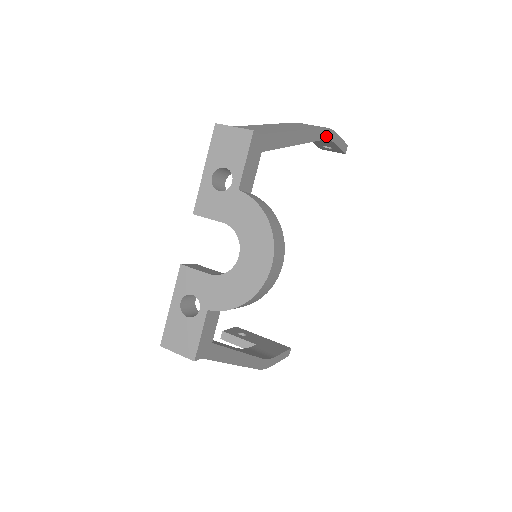
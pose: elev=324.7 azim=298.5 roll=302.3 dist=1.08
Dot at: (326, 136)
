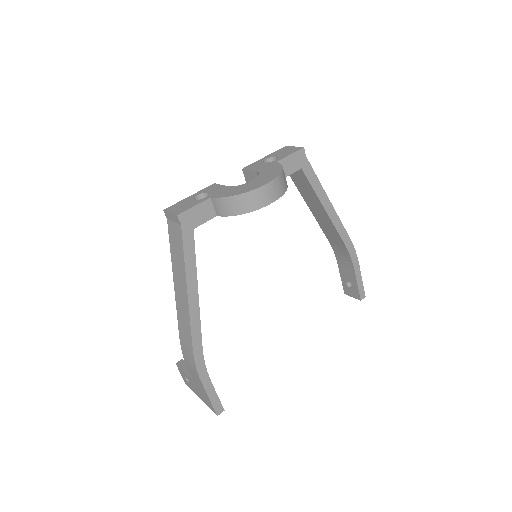
Dot at: (350, 249)
